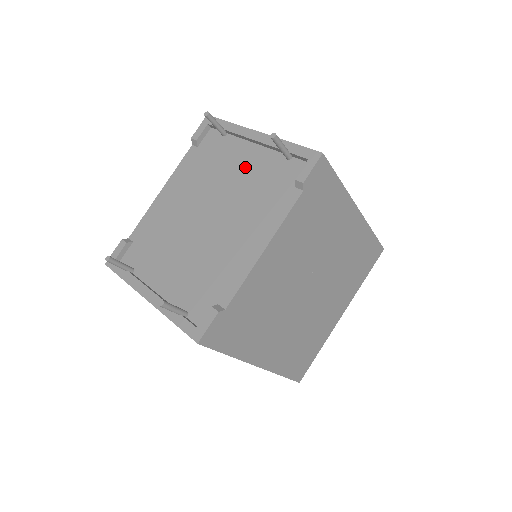
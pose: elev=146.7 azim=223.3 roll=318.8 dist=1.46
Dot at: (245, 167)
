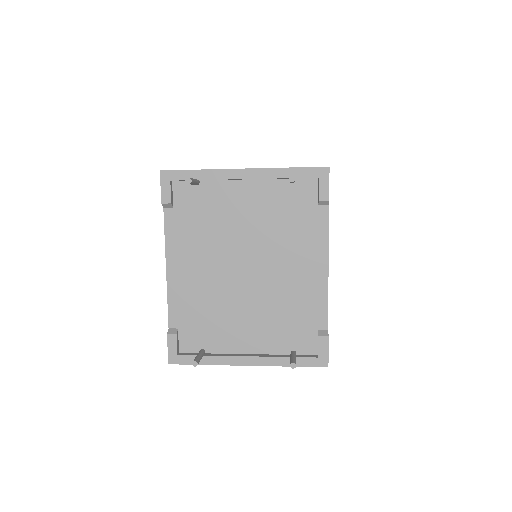
Dot at: (251, 207)
